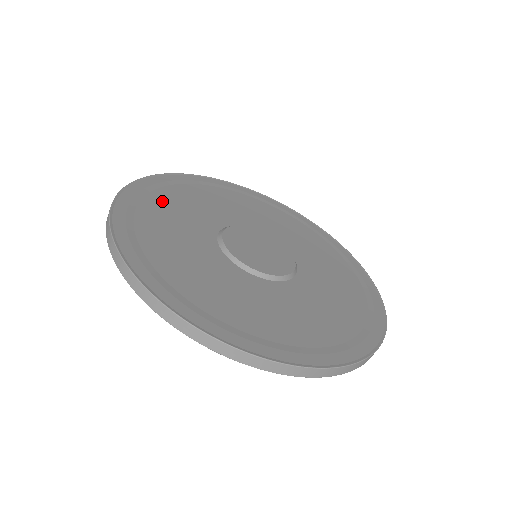
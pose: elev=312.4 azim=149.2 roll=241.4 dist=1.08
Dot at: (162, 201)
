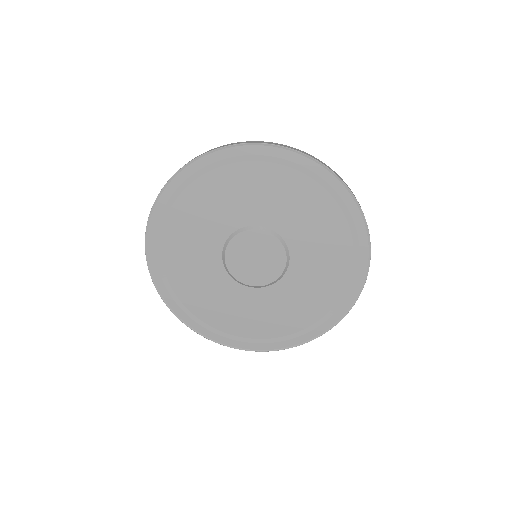
Dot at: (174, 263)
